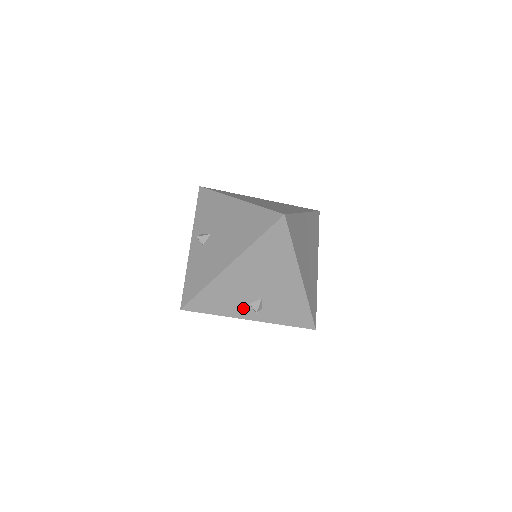
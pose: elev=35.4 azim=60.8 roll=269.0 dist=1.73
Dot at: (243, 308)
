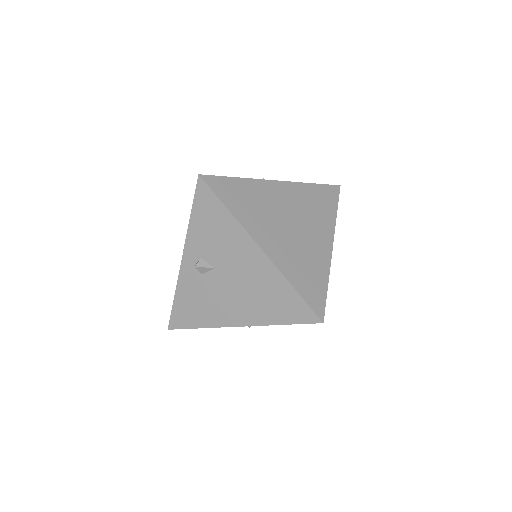
Dot at: occluded
